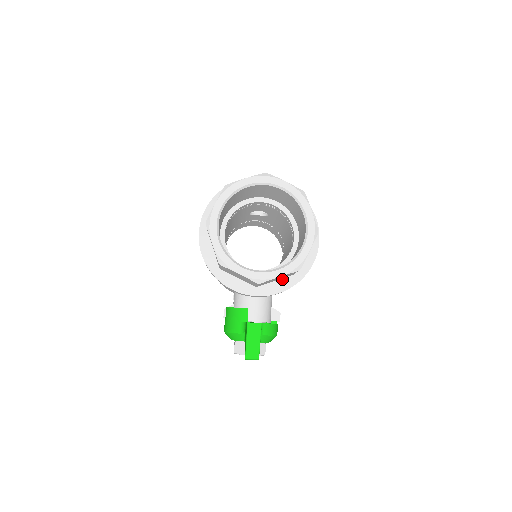
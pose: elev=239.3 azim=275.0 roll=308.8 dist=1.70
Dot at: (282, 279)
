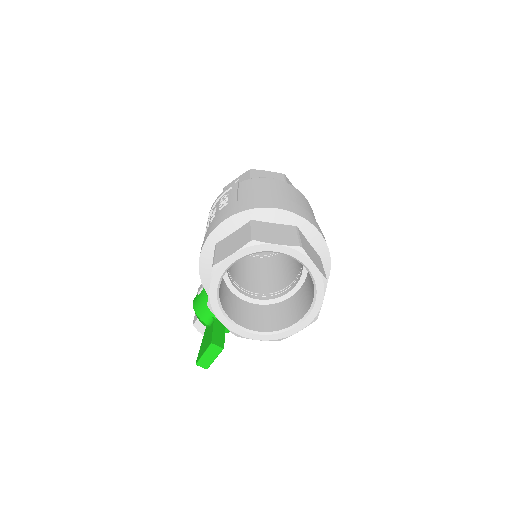
Dot at: occluded
